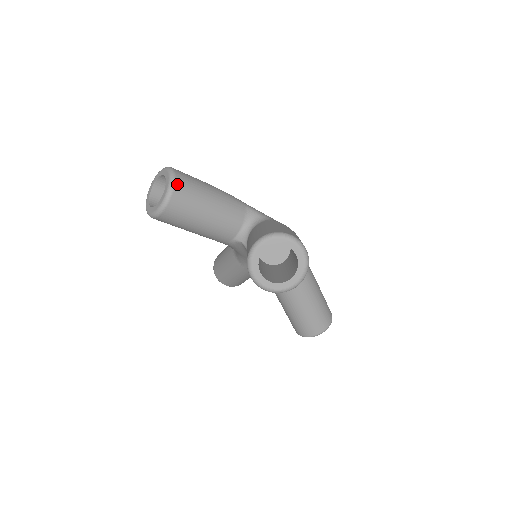
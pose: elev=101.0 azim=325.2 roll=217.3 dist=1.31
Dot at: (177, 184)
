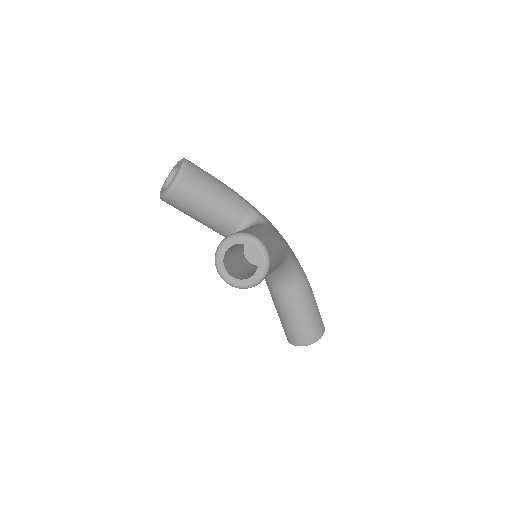
Dot at: (185, 174)
